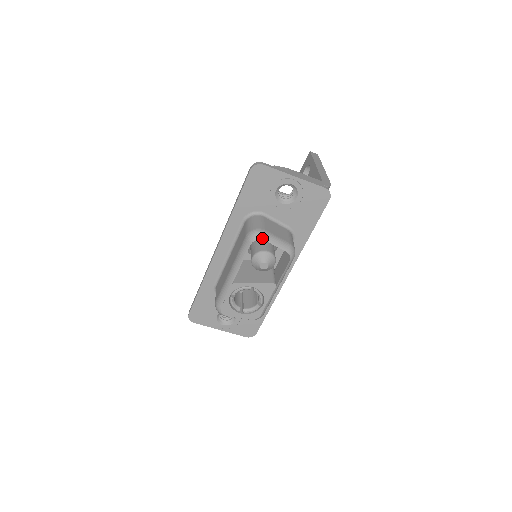
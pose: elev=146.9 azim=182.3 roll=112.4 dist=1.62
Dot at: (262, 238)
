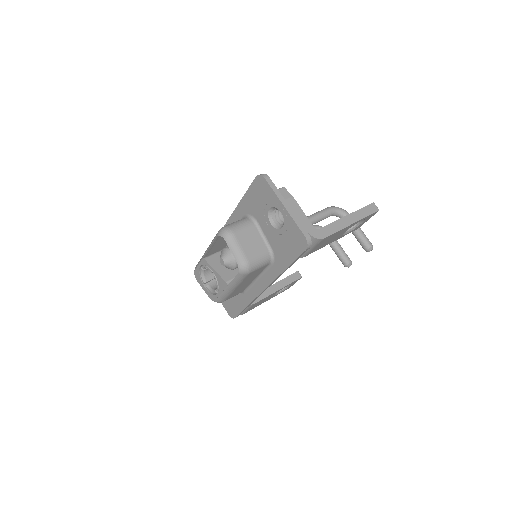
Dot at: (225, 237)
